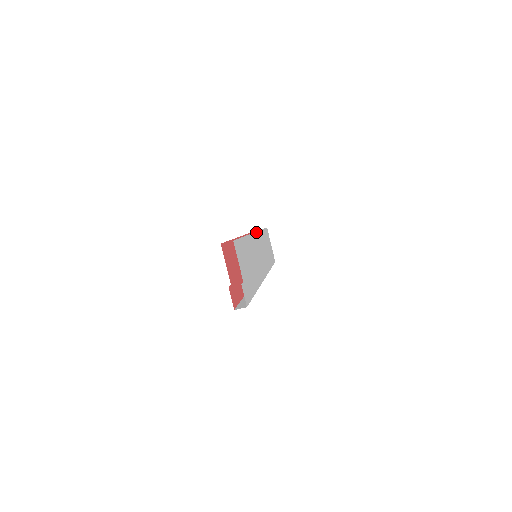
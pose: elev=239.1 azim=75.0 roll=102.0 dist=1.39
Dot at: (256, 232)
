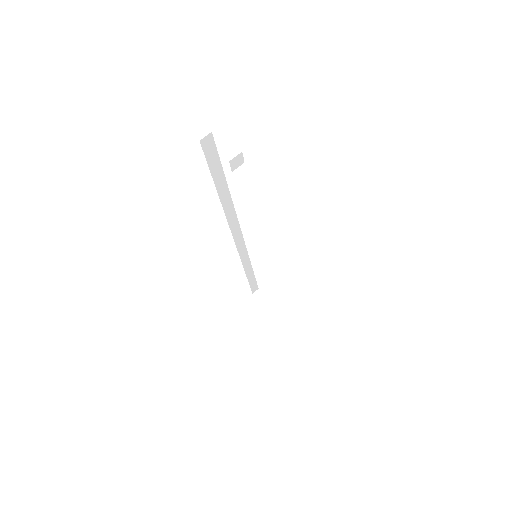
Dot at: (244, 241)
